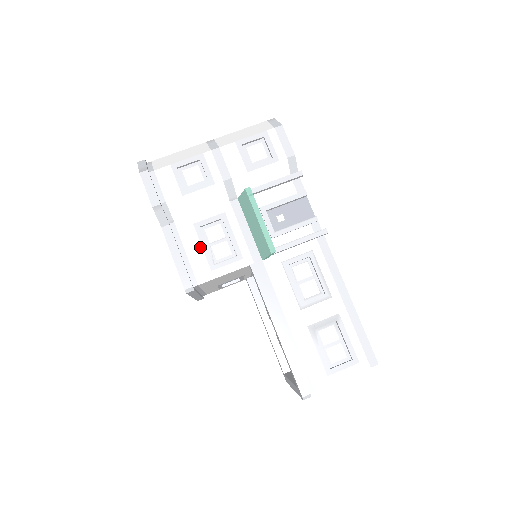
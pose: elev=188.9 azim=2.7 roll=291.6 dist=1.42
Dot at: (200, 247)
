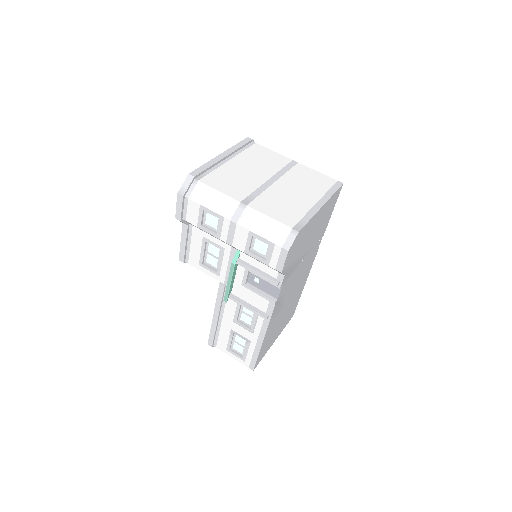
Dot at: (200, 250)
